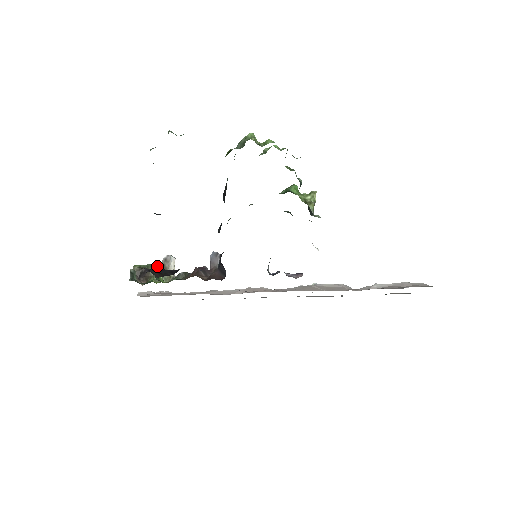
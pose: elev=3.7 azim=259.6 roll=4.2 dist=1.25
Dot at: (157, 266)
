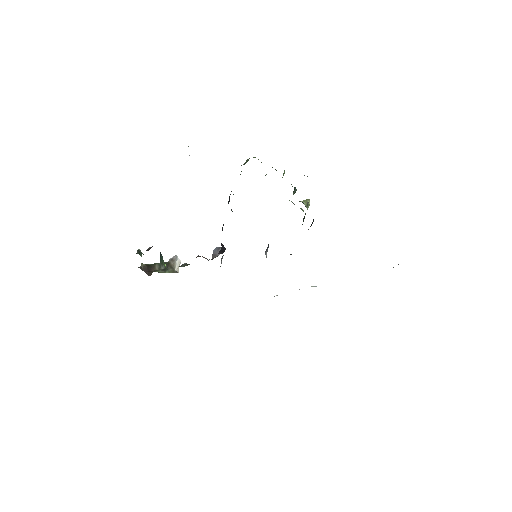
Dot at: occluded
